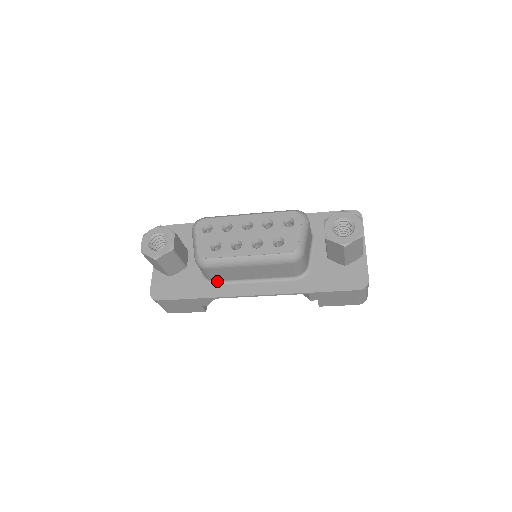
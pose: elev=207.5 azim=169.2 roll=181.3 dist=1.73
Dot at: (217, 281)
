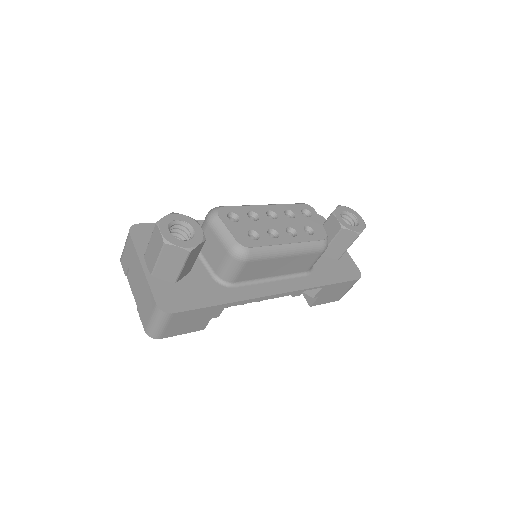
Dot at: (236, 282)
